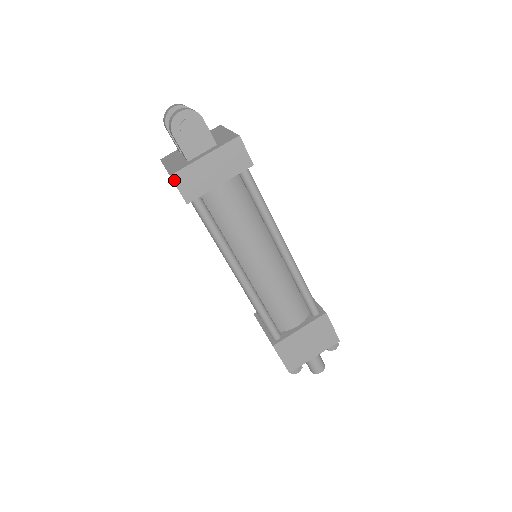
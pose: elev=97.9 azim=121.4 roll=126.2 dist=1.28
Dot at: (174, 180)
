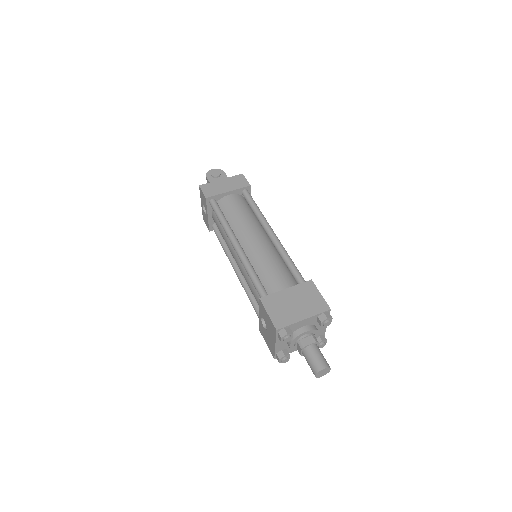
Dot at: (201, 187)
